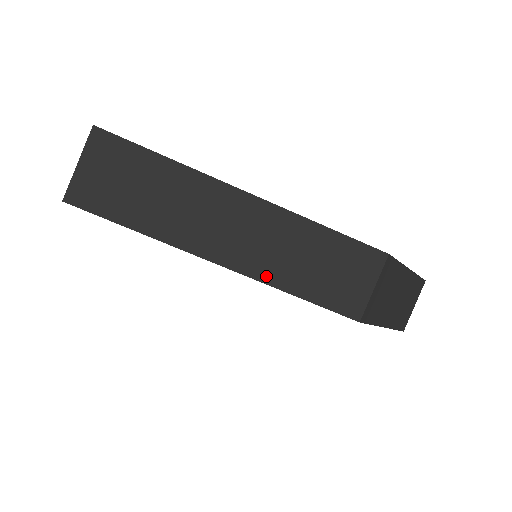
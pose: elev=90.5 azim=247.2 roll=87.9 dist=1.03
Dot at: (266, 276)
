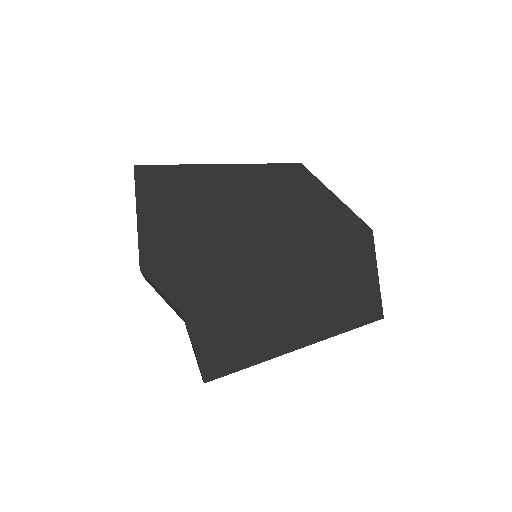
Dot at: (245, 166)
